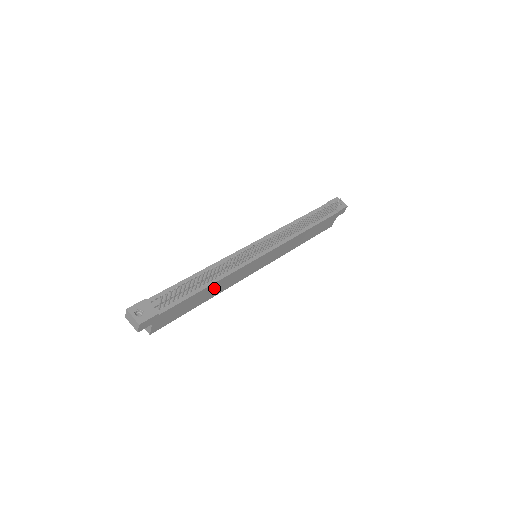
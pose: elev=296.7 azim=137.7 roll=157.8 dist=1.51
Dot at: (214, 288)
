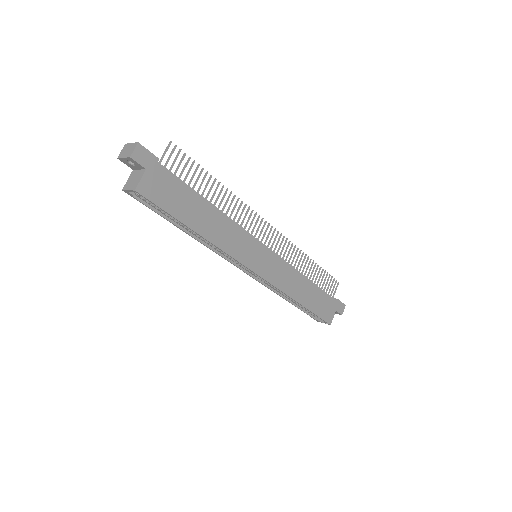
Dot at: (213, 221)
